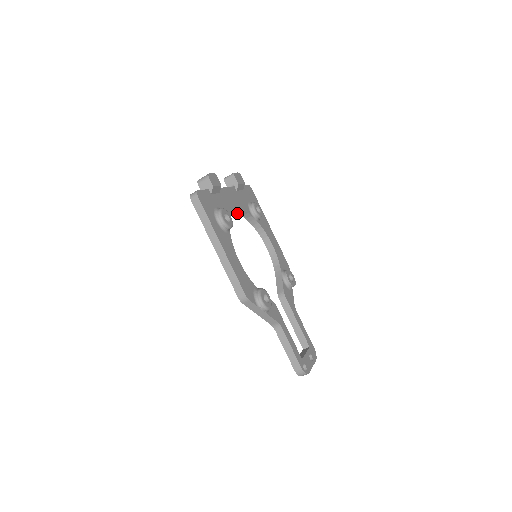
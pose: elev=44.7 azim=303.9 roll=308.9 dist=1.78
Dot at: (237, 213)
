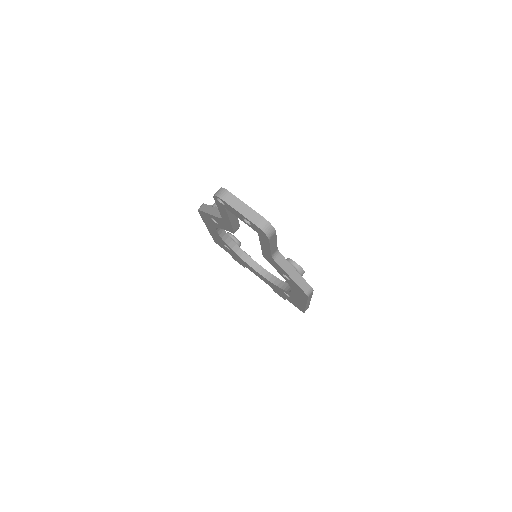
Dot at: (266, 278)
